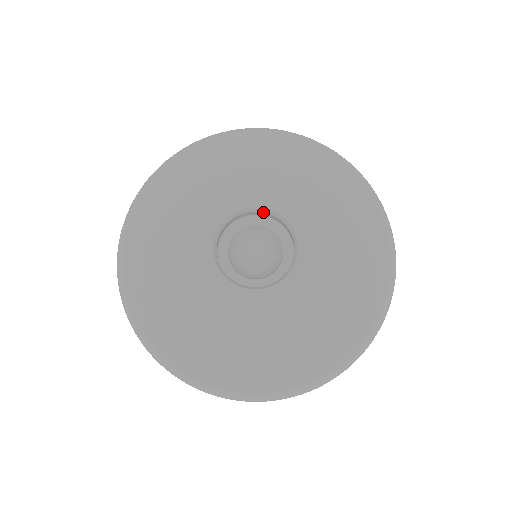
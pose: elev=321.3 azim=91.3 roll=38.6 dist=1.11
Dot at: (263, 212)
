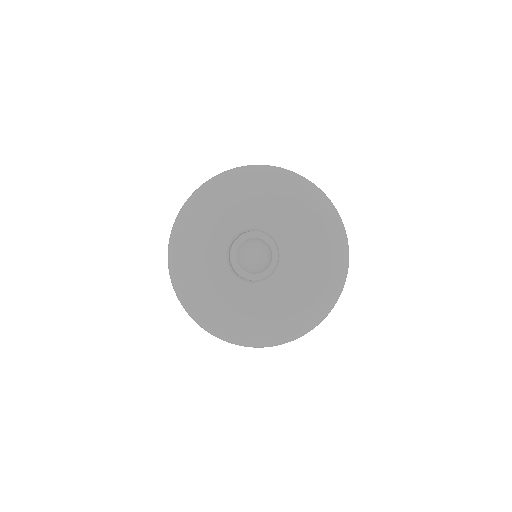
Dot at: occluded
